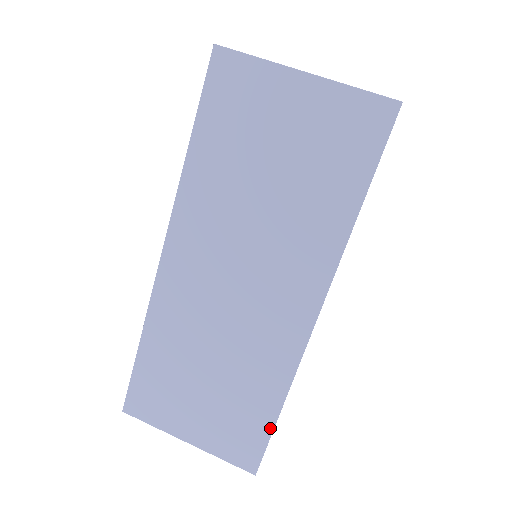
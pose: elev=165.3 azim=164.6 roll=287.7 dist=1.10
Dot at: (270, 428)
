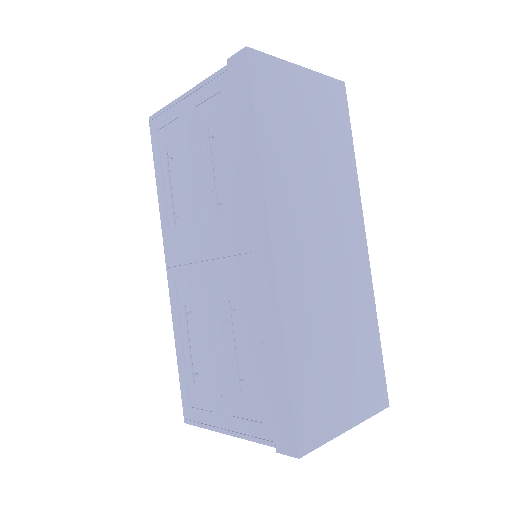
Dot at: (380, 354)
